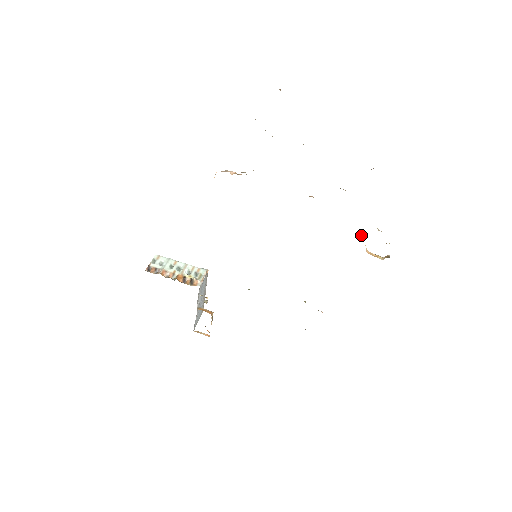
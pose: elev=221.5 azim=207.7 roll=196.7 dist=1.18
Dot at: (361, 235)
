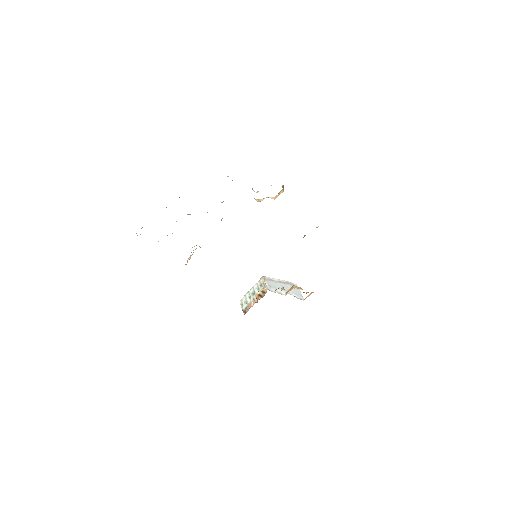
Dot at: (258, 201)
